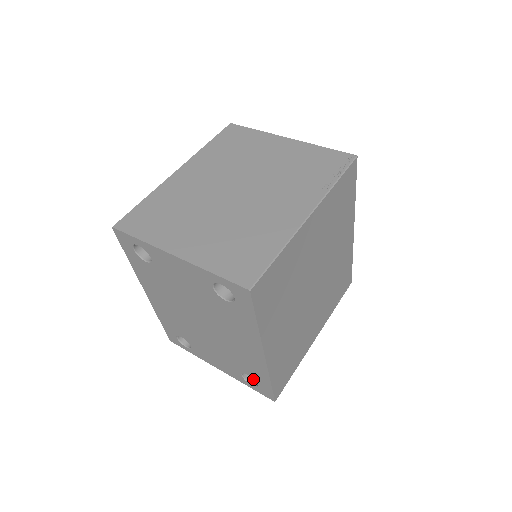
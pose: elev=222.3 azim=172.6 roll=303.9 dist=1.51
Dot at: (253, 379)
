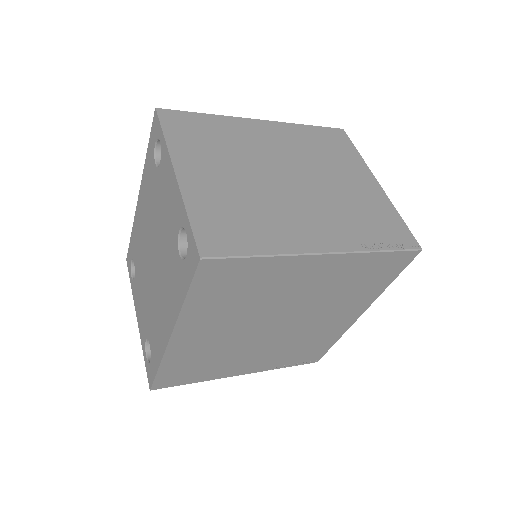
Dot at: occluded
